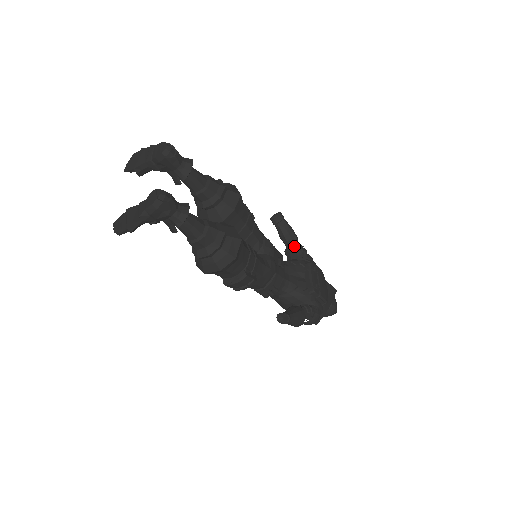
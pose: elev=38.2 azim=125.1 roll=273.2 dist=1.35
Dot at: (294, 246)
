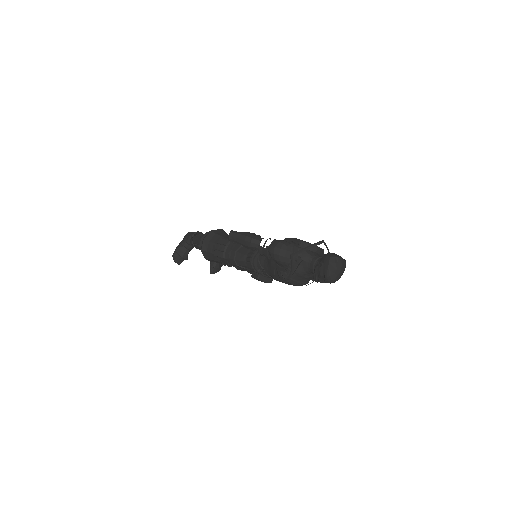
Dot at: occluded
